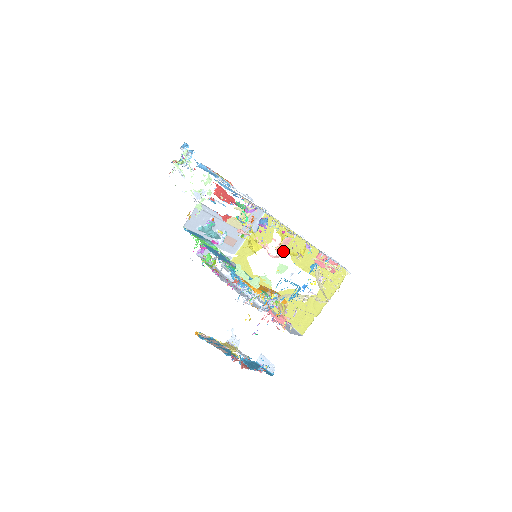
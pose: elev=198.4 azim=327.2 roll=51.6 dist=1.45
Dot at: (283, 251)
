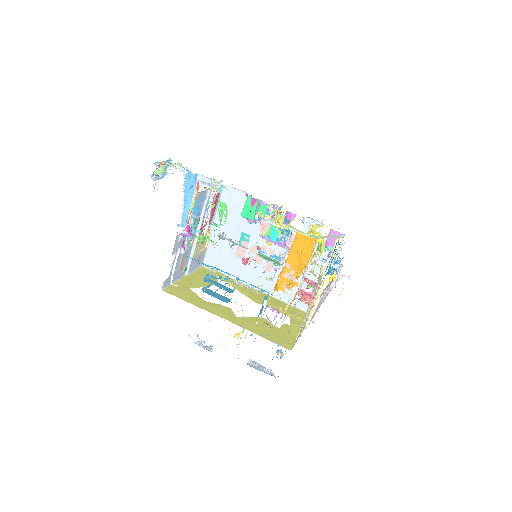
Dot at: occluded
